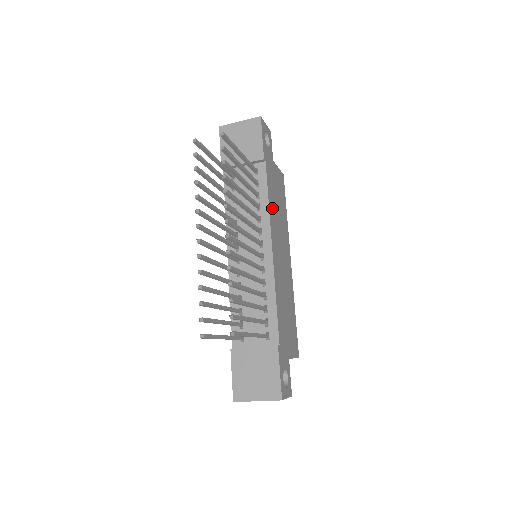
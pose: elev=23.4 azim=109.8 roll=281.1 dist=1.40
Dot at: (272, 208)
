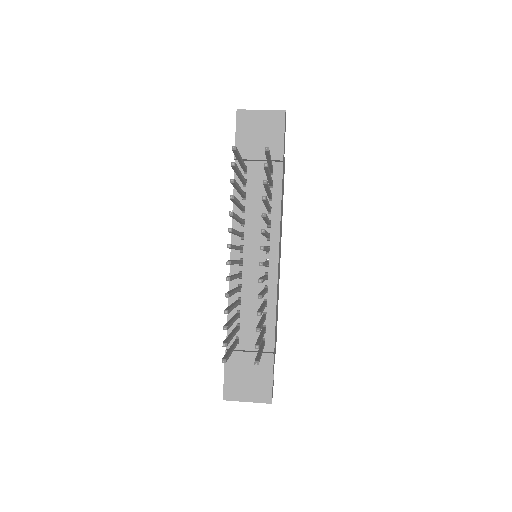
Dot at: occluded
